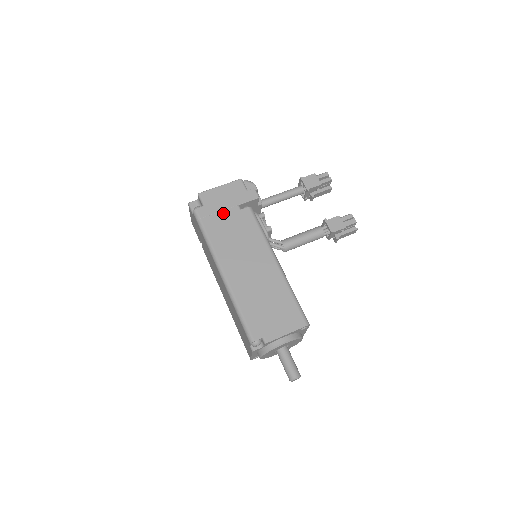
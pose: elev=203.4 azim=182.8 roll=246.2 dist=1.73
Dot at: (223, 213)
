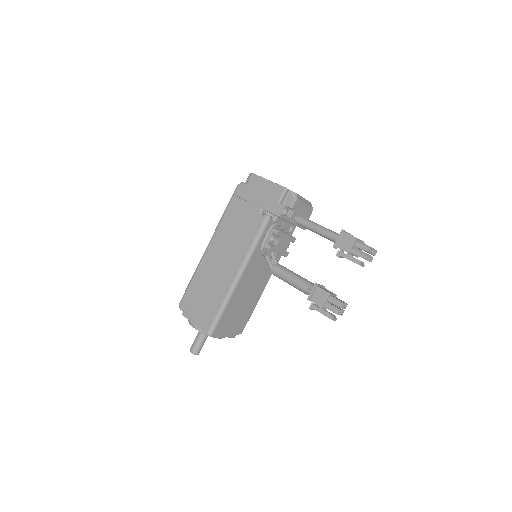
Dot at: (248, 205)
